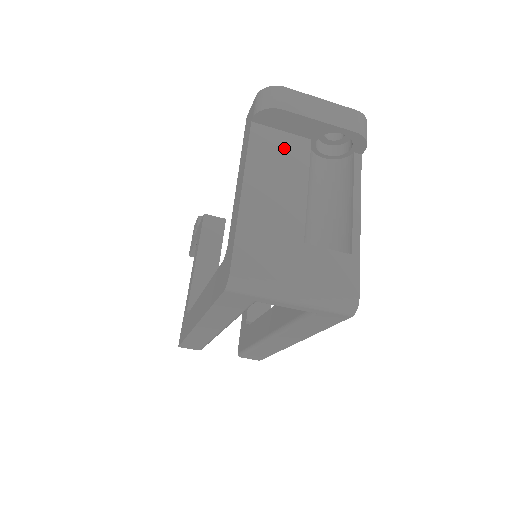
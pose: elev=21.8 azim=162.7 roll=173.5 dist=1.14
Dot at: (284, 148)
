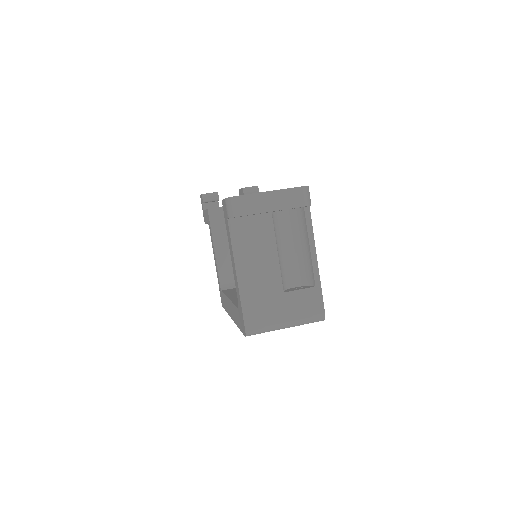
Dot at: (255, 229)
